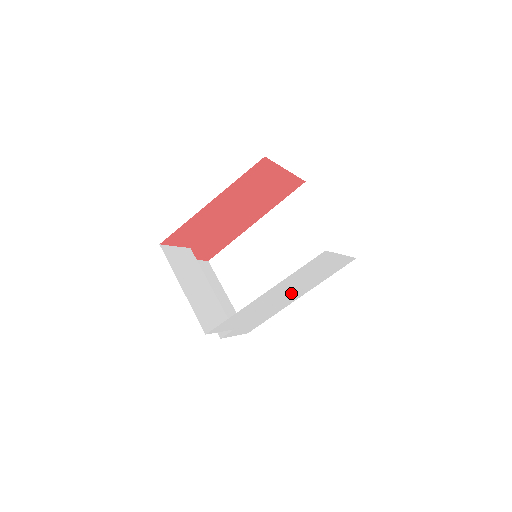
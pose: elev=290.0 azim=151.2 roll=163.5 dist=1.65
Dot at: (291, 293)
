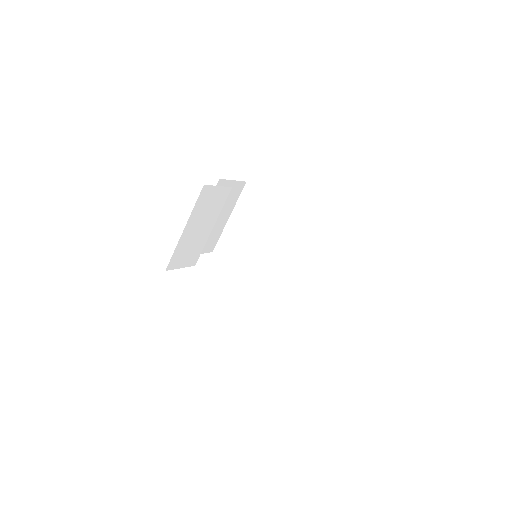
Dot at: occluded
